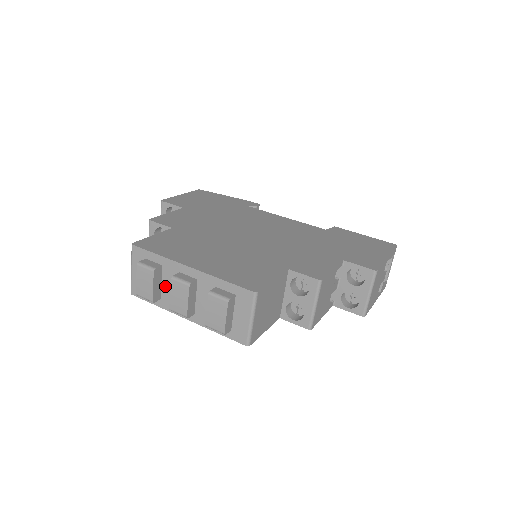
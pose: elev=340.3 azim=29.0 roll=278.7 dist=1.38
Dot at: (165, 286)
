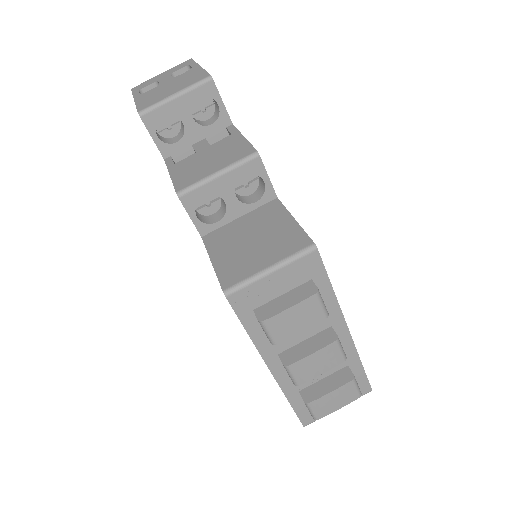
Dot at: occluded
